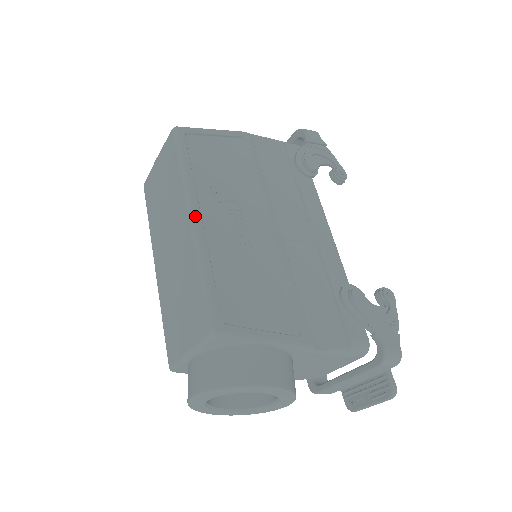
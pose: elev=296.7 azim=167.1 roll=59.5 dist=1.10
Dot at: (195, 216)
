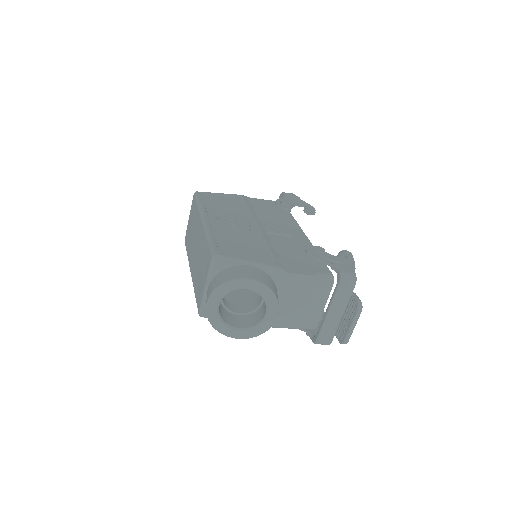
Dot at: (205, 219)
